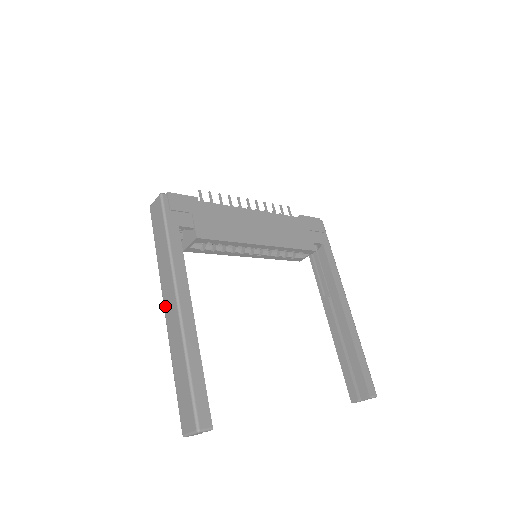
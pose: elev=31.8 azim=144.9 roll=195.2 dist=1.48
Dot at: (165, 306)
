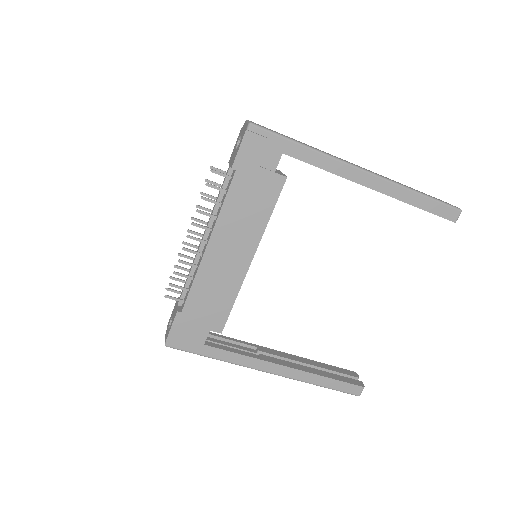
Dot at: occluded
